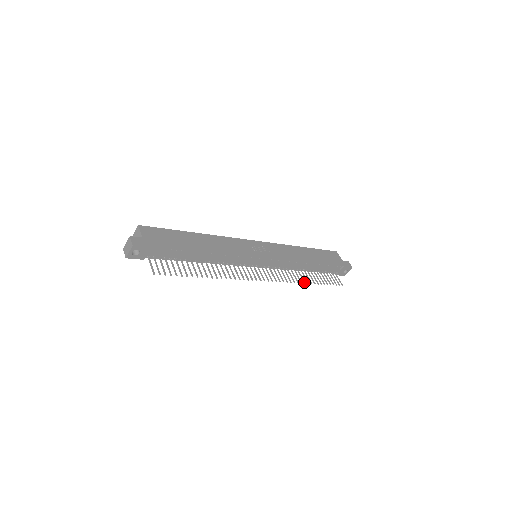
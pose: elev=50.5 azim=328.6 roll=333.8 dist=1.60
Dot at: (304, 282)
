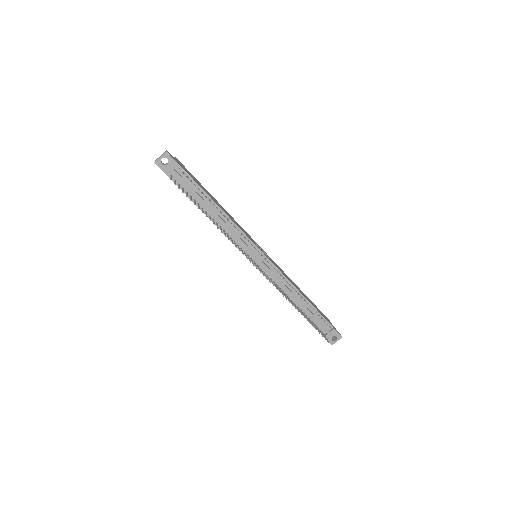
Dot at: (292, 304)
